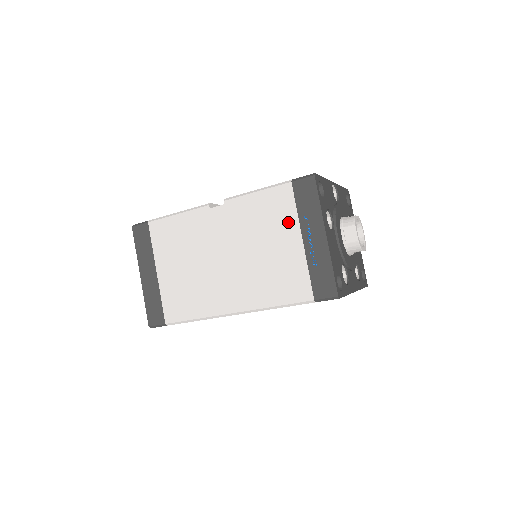
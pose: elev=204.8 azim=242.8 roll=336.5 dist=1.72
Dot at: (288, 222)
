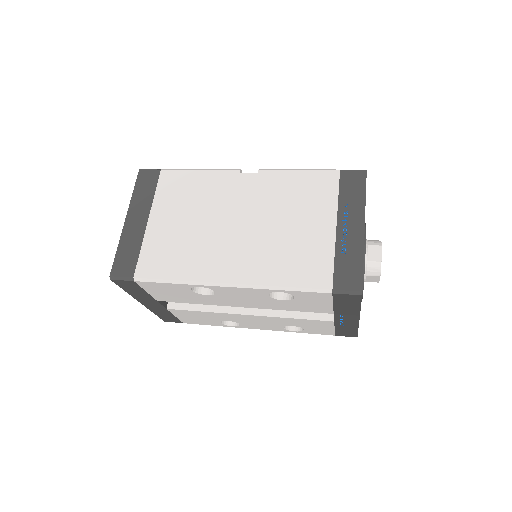
Dot at: (325, 205)
